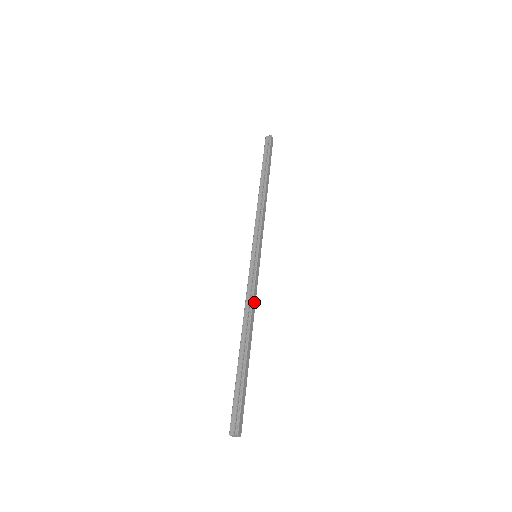
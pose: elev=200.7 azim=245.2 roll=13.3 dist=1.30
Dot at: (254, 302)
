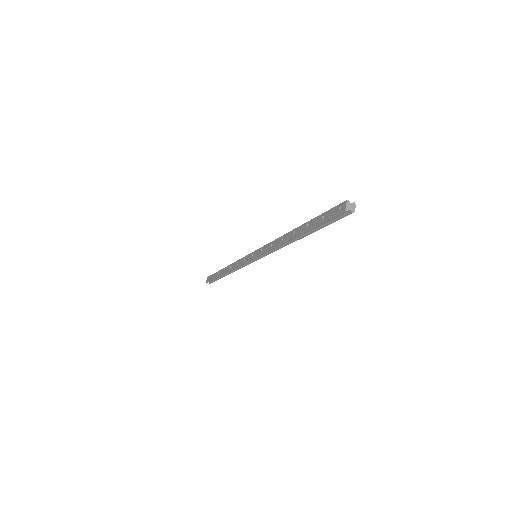
Dot at: occluded
